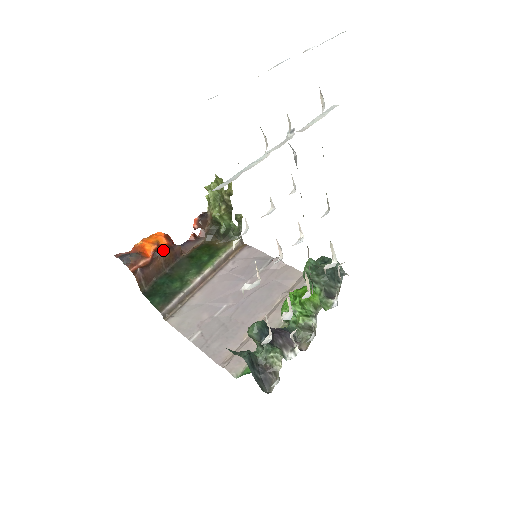
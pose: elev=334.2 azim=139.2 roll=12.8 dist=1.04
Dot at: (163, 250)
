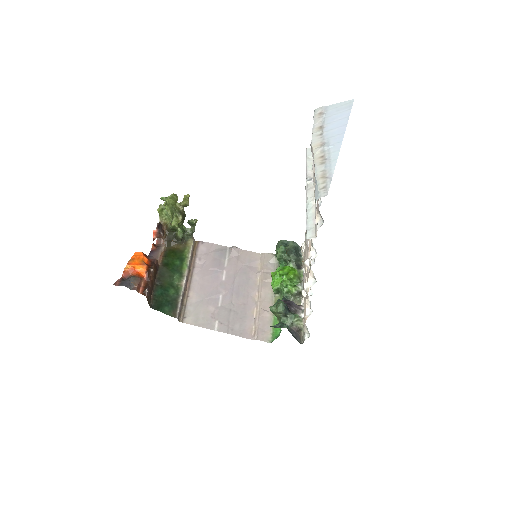
Dot at: (151, 267)
